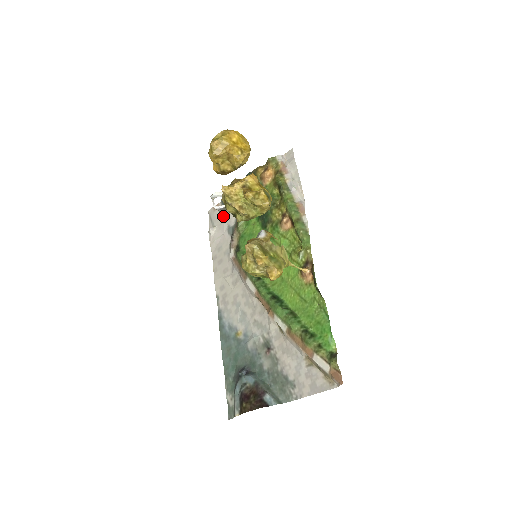
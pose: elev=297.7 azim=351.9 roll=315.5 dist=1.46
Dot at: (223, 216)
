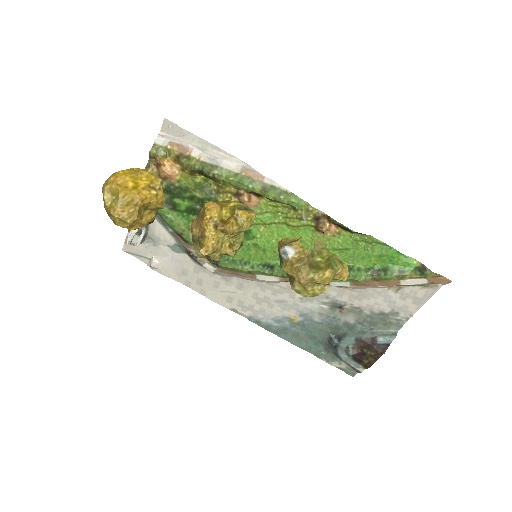
Dot at: (150, 243)
